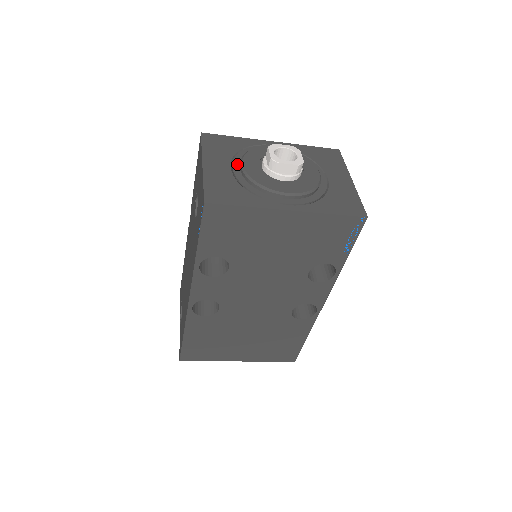
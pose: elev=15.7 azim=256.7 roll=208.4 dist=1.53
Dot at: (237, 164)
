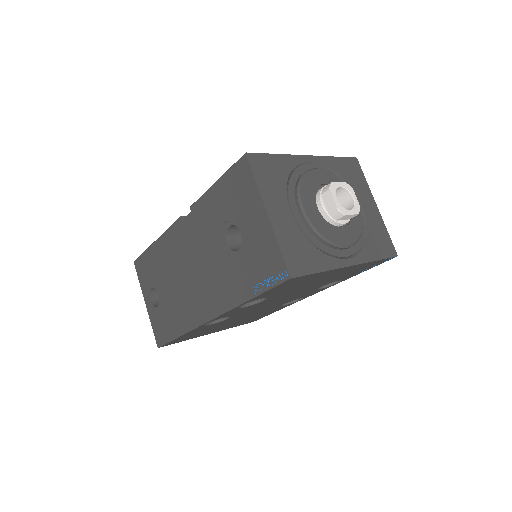
Dot at: (294, 204)
